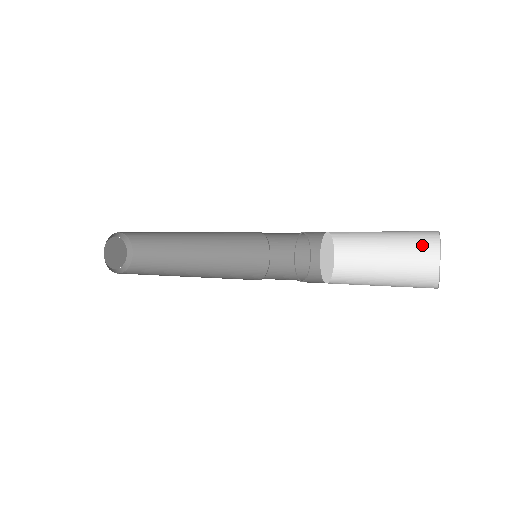
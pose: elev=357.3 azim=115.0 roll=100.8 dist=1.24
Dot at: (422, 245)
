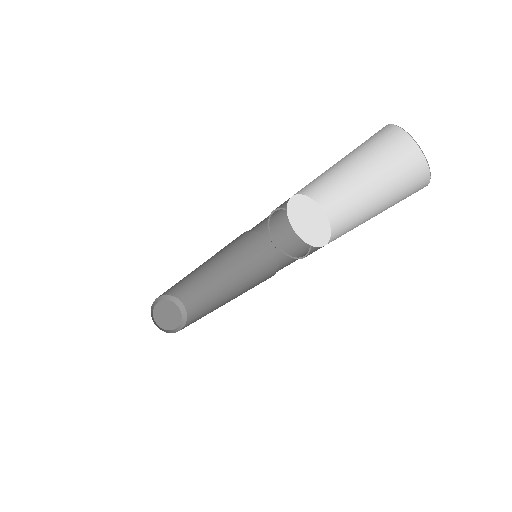
Dot at: (404, 162)
